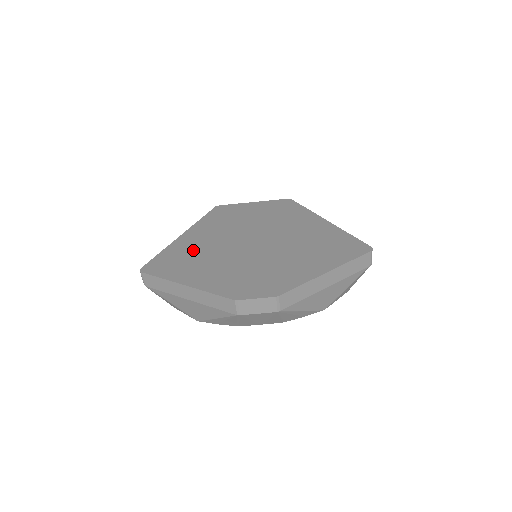
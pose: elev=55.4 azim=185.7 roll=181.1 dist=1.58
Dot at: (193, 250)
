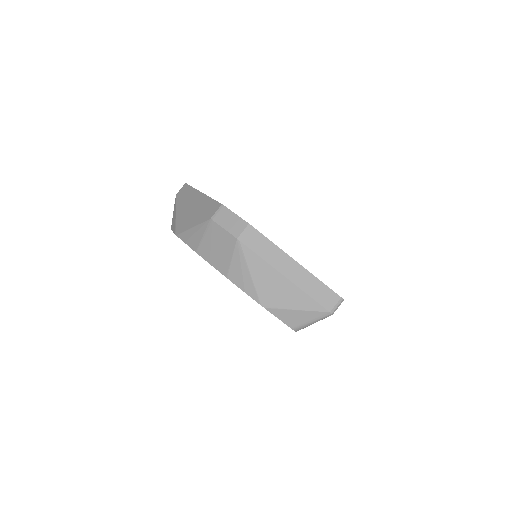
Dot at: occluded
